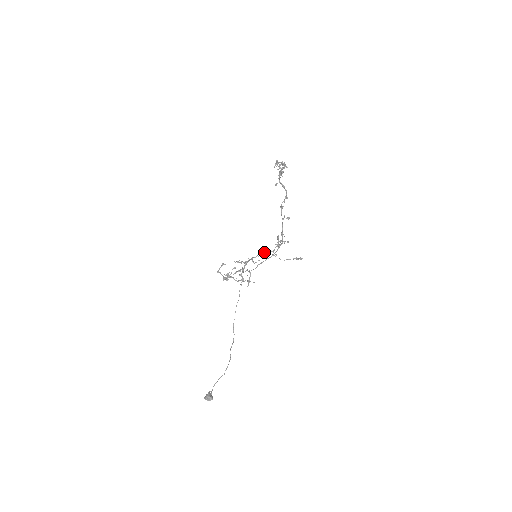
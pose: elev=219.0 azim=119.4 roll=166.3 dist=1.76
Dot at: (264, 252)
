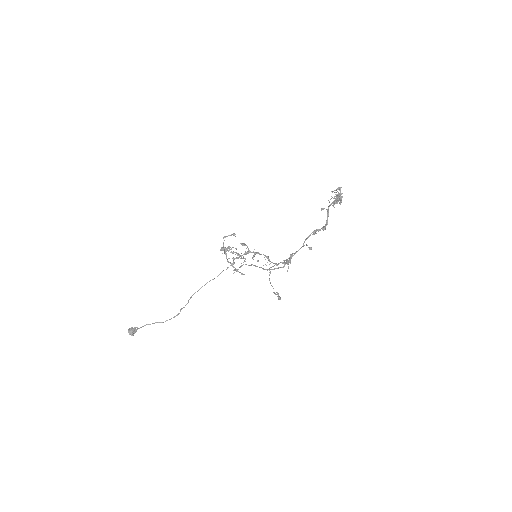
Dot at: (268, 258)
